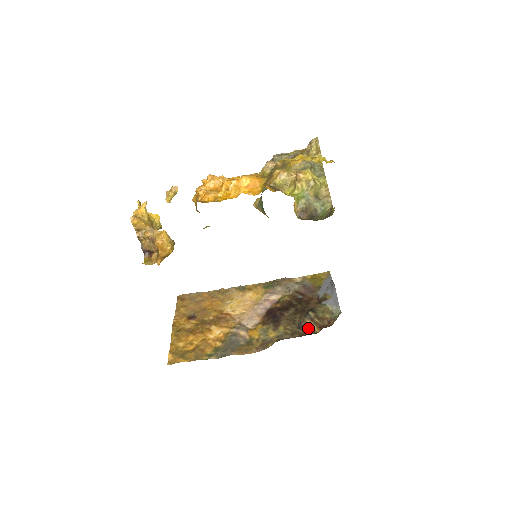
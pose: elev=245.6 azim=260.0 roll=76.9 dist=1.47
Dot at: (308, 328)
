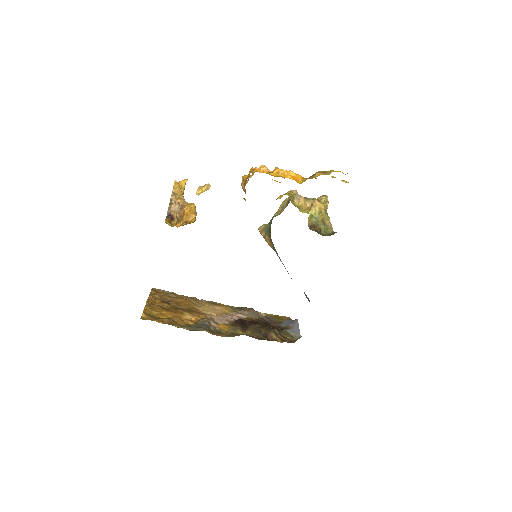
Dot at: (272, 338)
